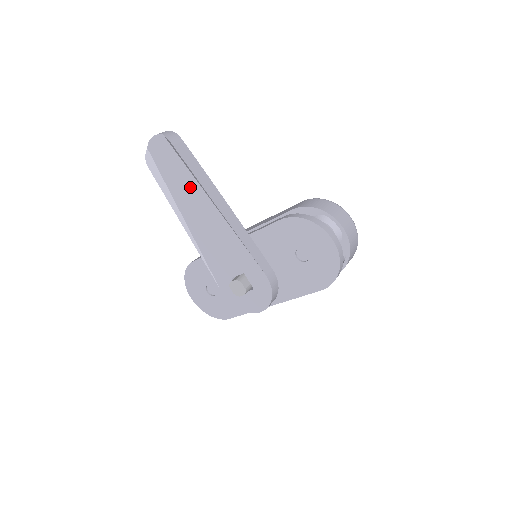
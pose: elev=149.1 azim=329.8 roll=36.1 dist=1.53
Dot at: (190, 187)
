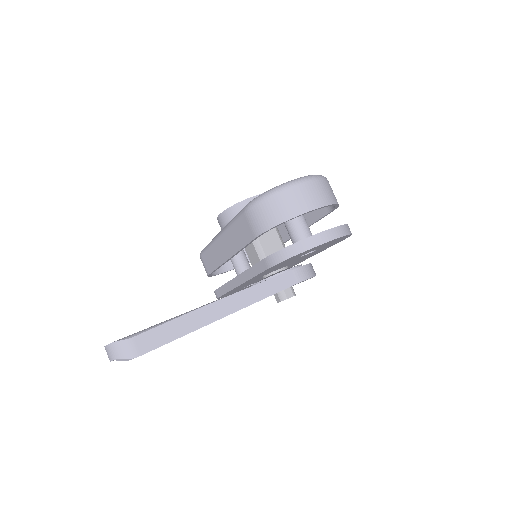
Dot at: occluded
